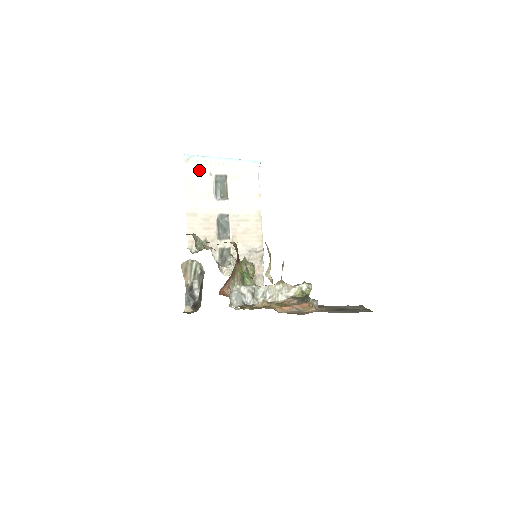
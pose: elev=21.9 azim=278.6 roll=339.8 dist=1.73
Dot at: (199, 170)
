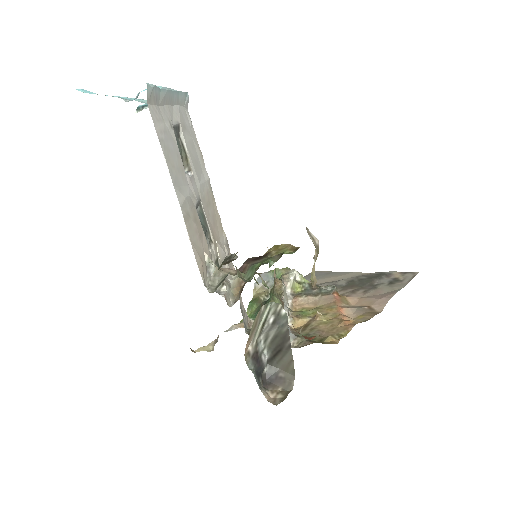
Dot at: (162, 119)
